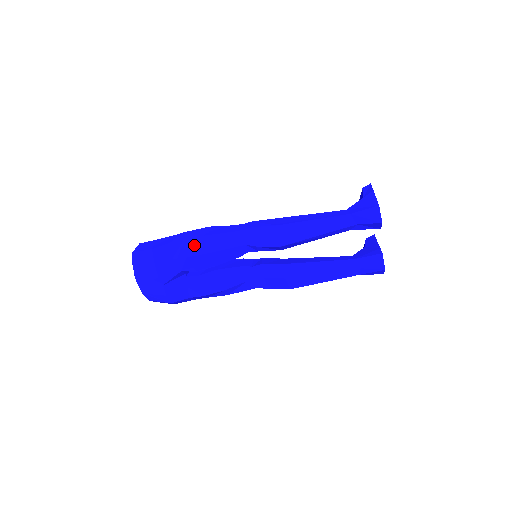
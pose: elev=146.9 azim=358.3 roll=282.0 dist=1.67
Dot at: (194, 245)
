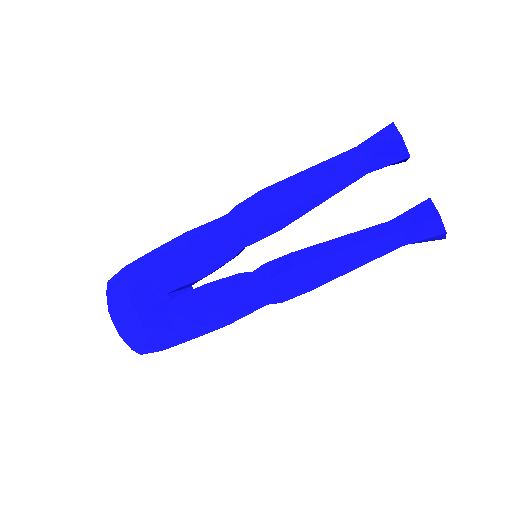
Dot at: (171, 248)
